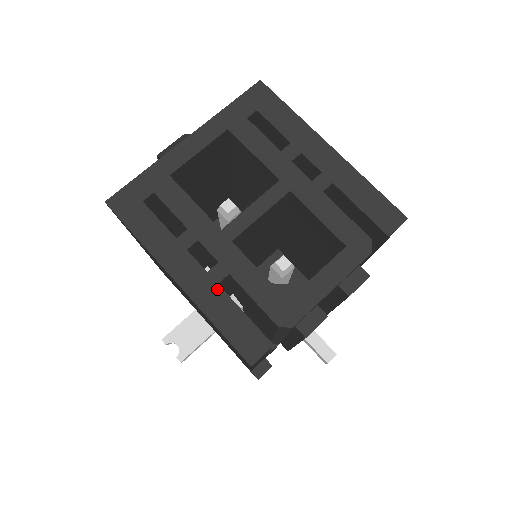
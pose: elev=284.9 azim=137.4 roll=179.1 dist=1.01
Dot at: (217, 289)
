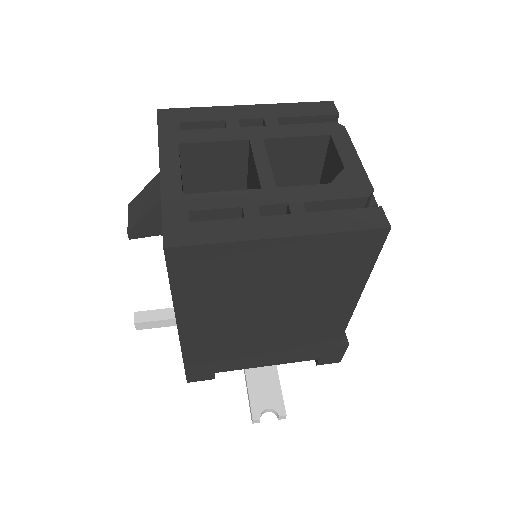
Dot at: (311, 215)
